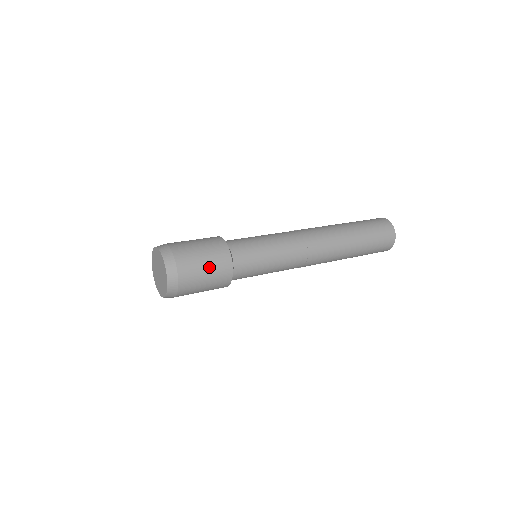
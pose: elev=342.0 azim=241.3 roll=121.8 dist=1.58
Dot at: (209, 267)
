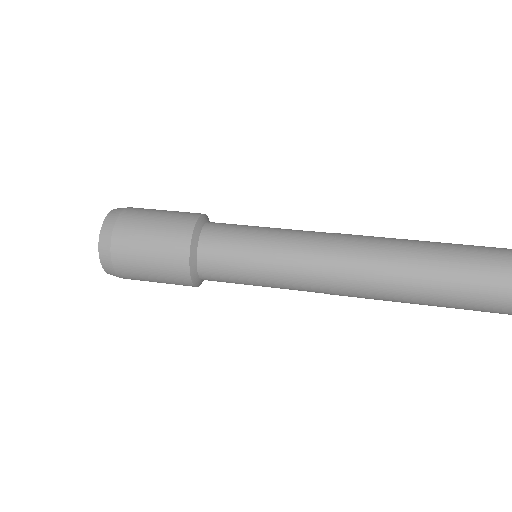
Dot at: (156, 237)
